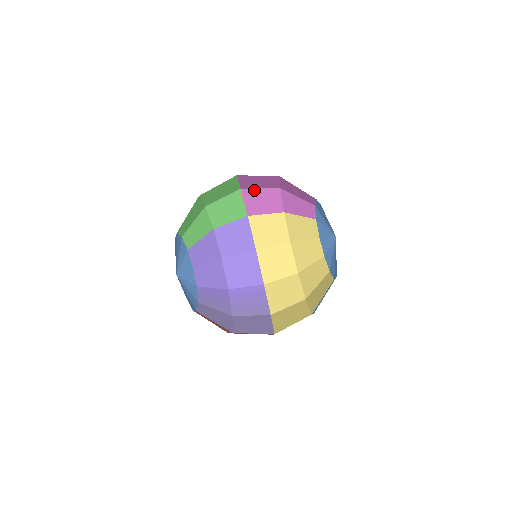
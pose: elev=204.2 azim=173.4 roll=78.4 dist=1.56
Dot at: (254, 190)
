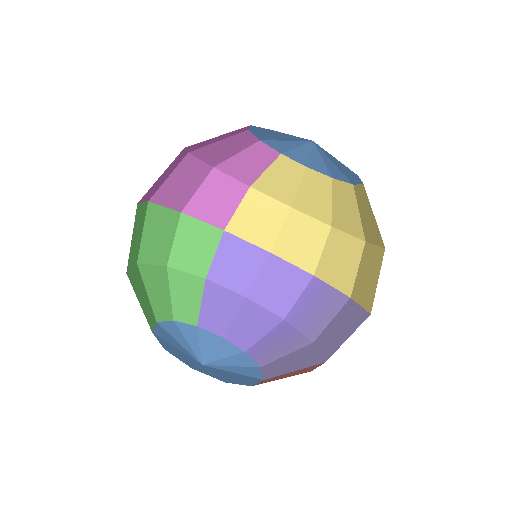
Dot at: (194, 199)
